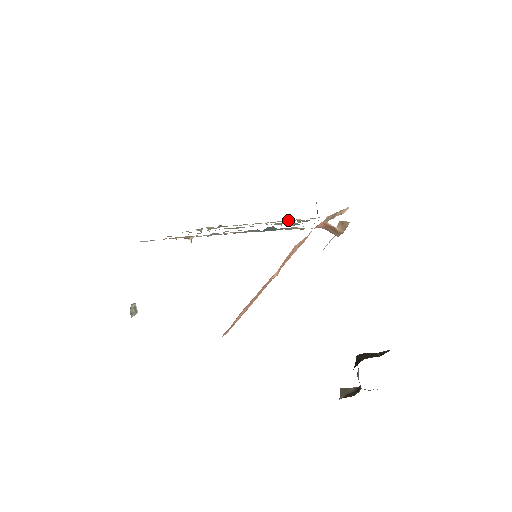
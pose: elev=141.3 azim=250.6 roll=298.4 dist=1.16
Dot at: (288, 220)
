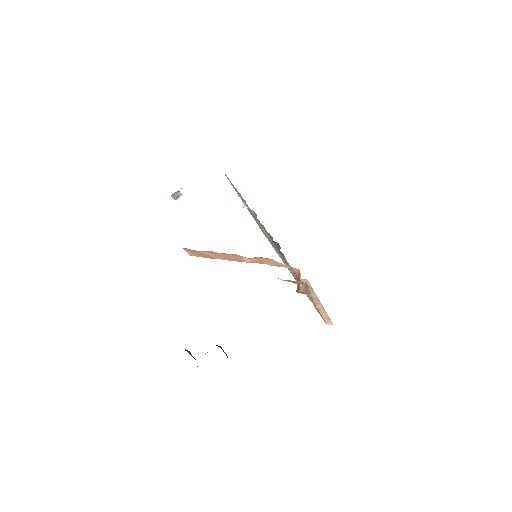
Dot at: occluded
